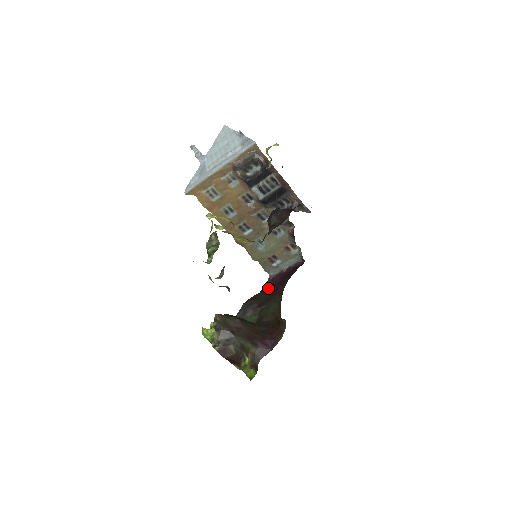
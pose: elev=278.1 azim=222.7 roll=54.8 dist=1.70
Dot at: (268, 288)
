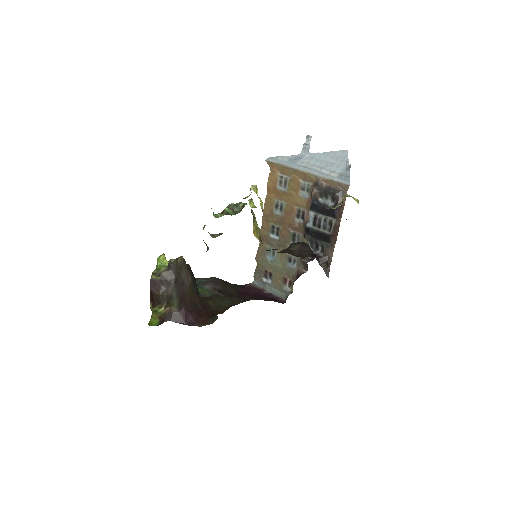
Dot at: (241, 288)
